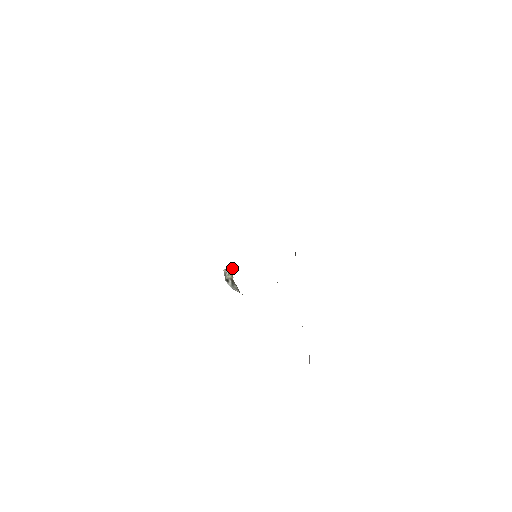
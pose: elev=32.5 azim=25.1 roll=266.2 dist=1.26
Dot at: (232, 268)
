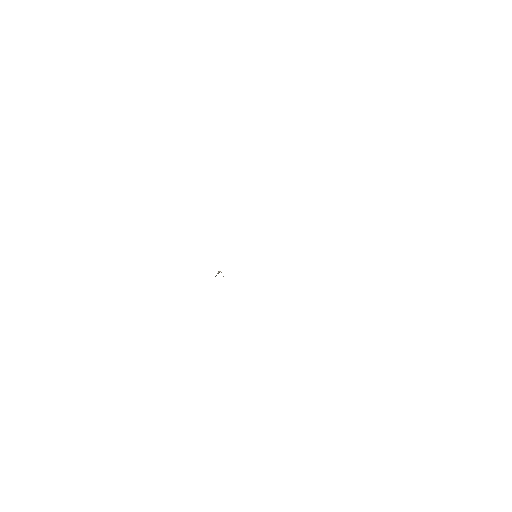
Dot at: occluded
